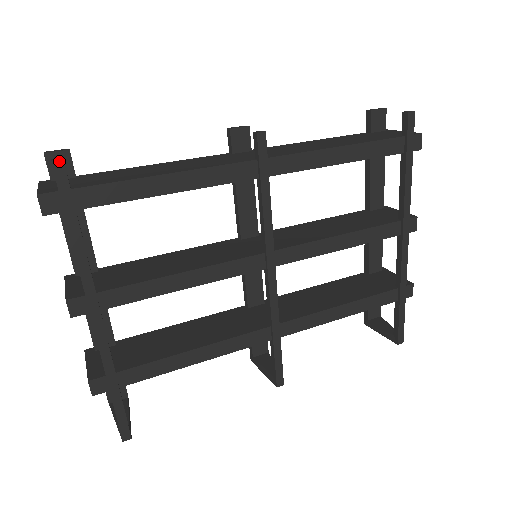
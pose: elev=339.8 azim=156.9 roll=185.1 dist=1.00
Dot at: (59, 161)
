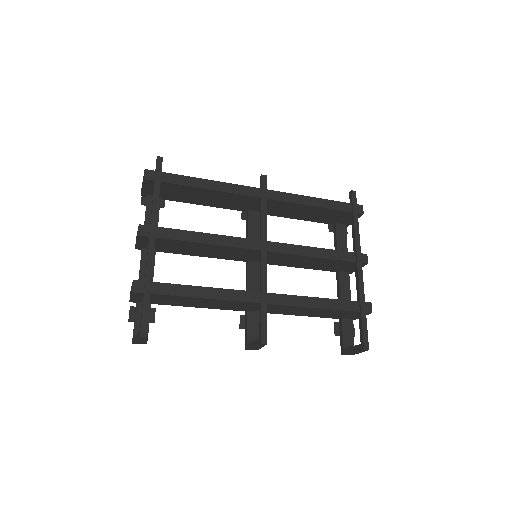
Dot at: (161, 157)
